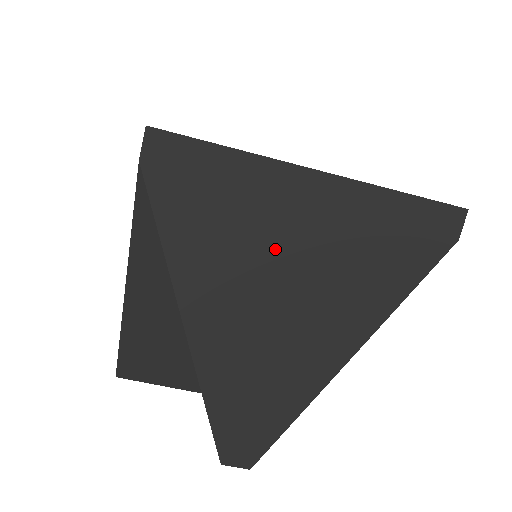
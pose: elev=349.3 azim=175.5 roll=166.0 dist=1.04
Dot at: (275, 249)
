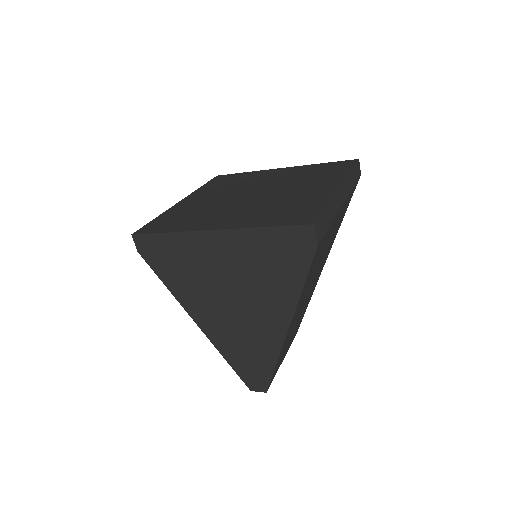
Dot at: (217, 277)
